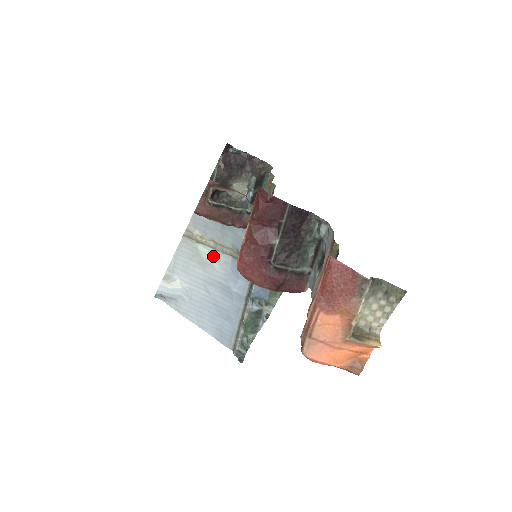
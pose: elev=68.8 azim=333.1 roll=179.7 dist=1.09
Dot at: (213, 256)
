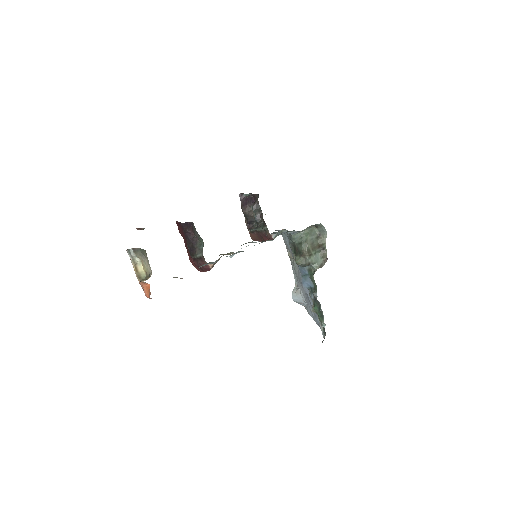
Dot at: (295, 265)
